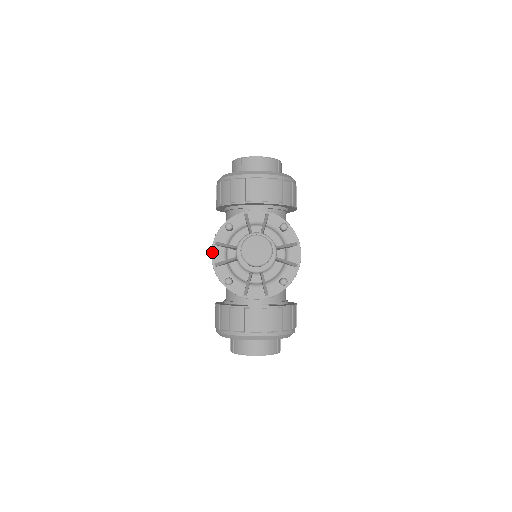
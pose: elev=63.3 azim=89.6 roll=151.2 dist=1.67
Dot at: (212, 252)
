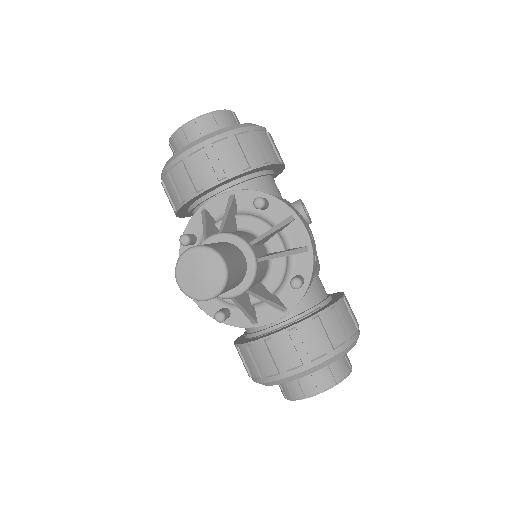
Dot at: occluded
